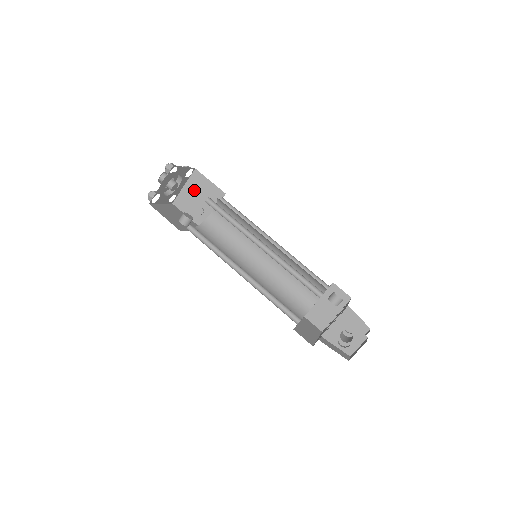
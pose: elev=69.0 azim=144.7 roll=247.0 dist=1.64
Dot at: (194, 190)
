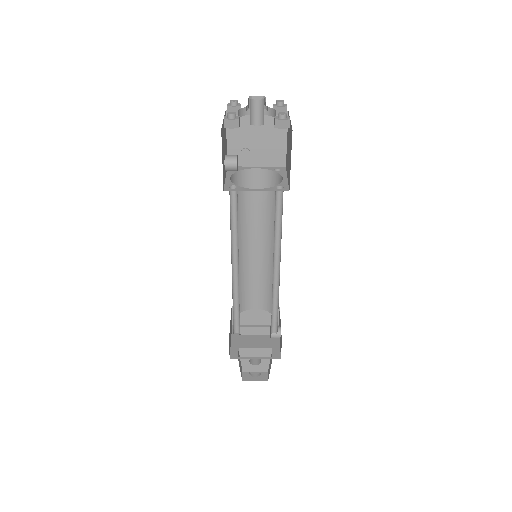
Dot at: (263, 127)
